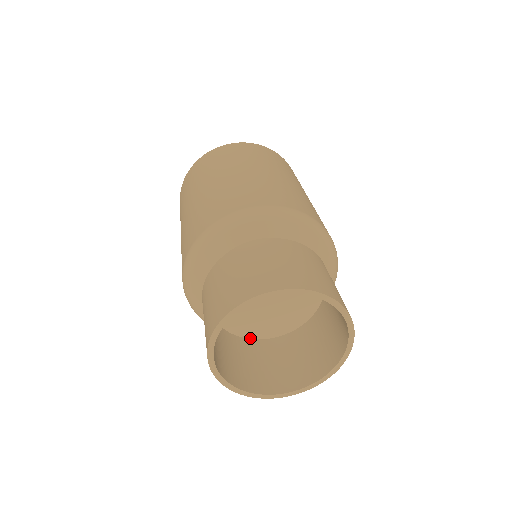
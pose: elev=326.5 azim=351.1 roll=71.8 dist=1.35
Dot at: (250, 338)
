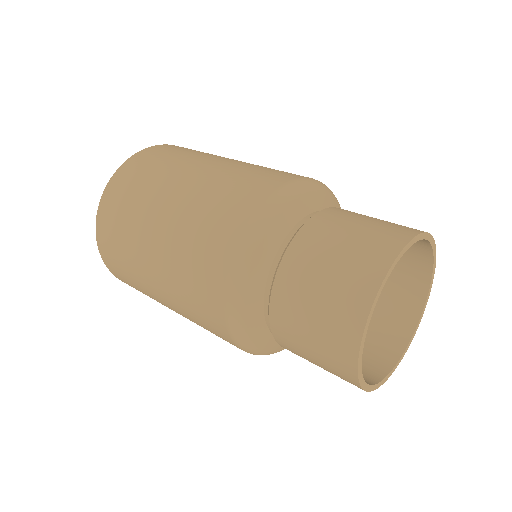
Dot at: occluded
